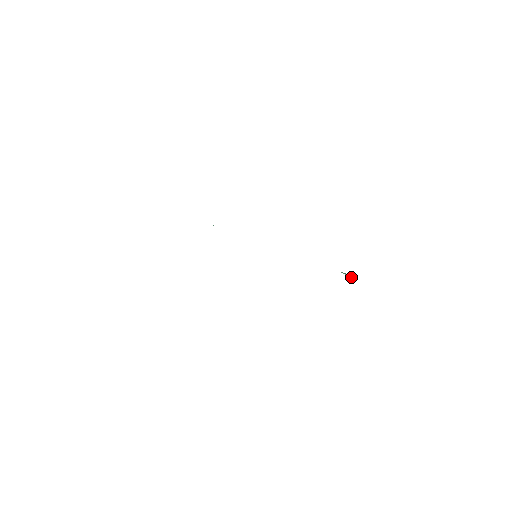
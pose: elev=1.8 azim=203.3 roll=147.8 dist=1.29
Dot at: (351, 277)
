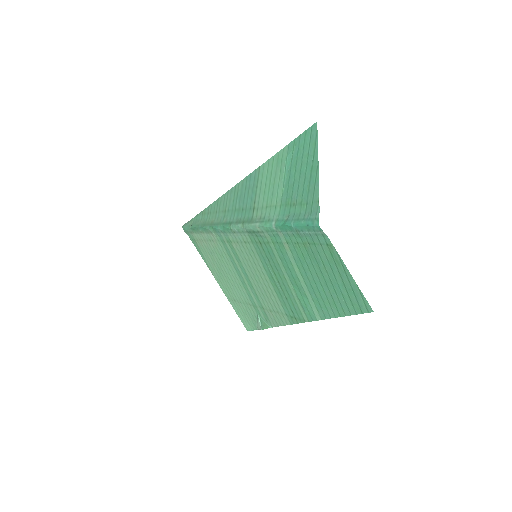
Dot at: (262, 326)
